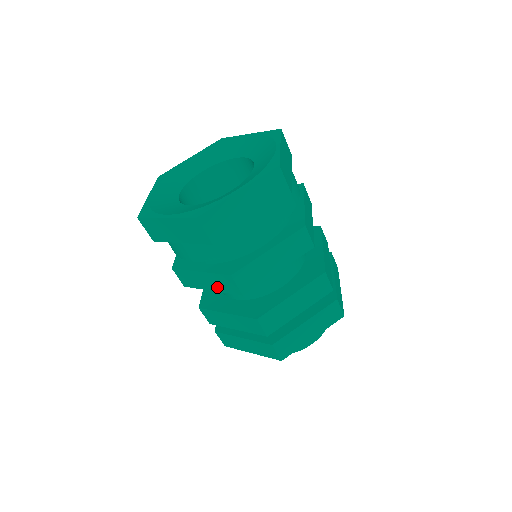
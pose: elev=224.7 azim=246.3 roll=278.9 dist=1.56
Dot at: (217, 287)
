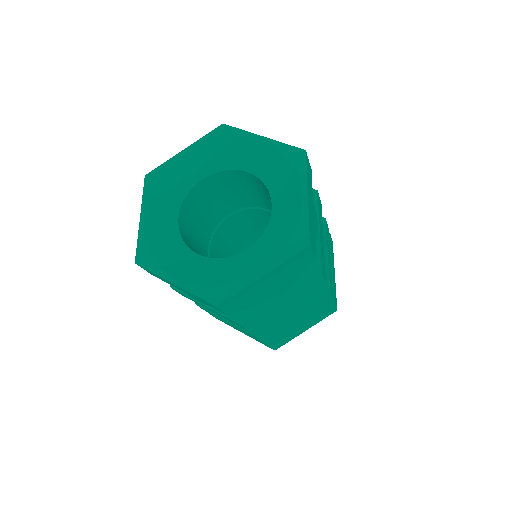
Dot at: occluded
